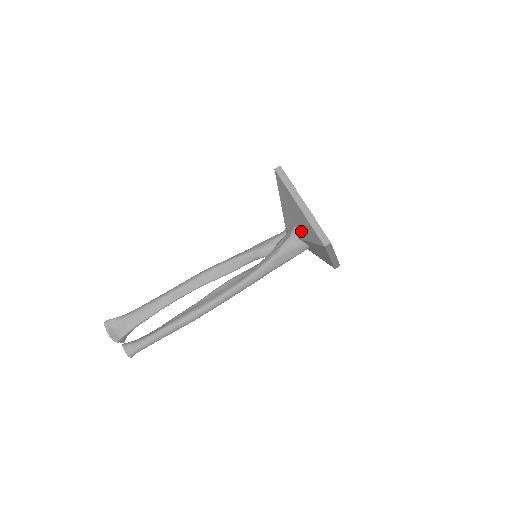
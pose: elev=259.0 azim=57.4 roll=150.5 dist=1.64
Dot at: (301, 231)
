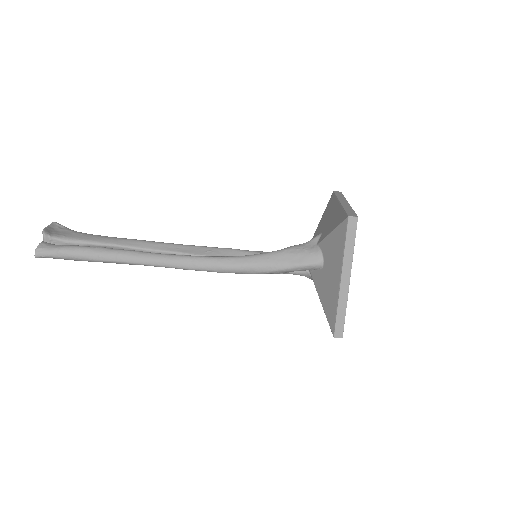
Dot at: (326, 230)
